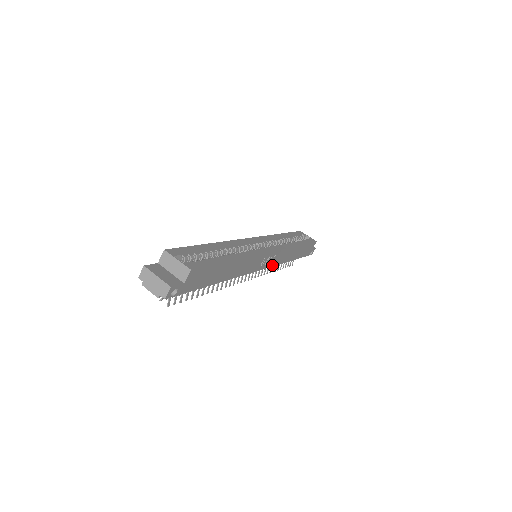
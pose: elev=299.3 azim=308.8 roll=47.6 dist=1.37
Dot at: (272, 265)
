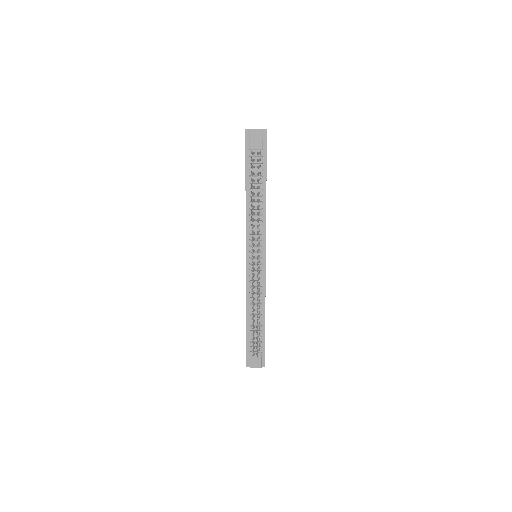
Dot at: (265, 275)
